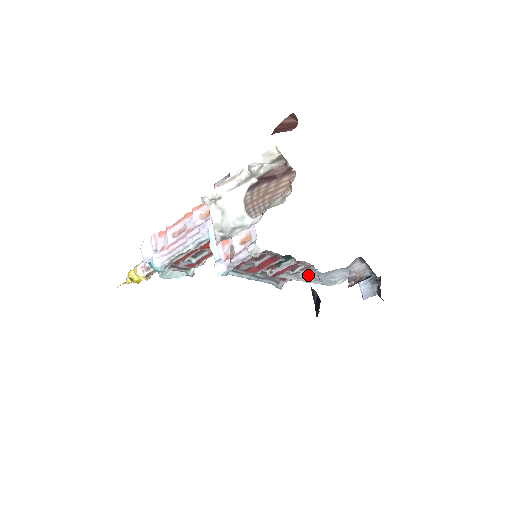
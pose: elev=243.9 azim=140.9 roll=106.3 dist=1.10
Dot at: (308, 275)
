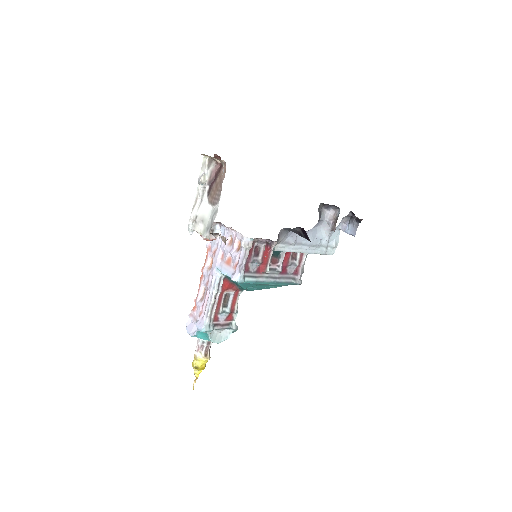
Dot at: (299, 242)
